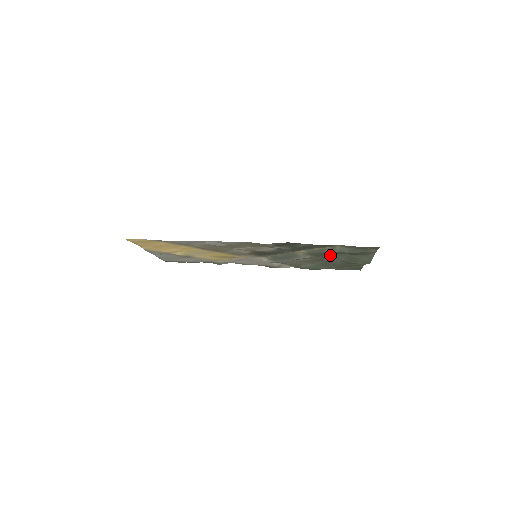
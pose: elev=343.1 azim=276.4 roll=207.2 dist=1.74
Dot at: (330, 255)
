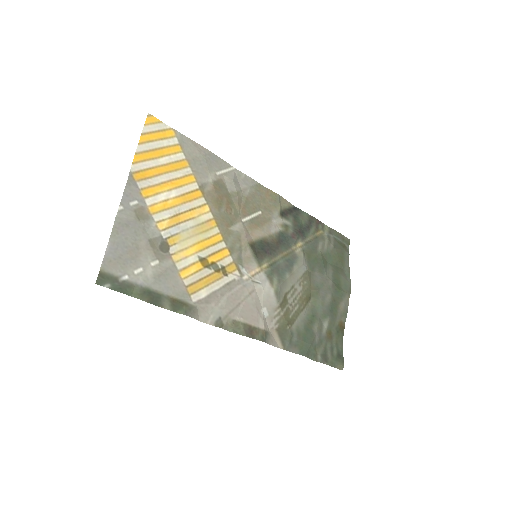
Dot at: (321, 260)
